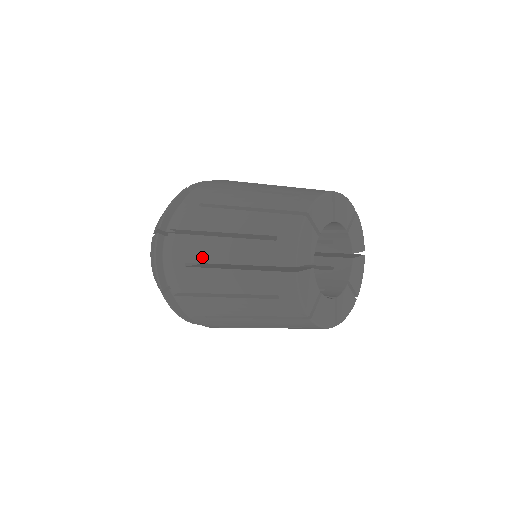
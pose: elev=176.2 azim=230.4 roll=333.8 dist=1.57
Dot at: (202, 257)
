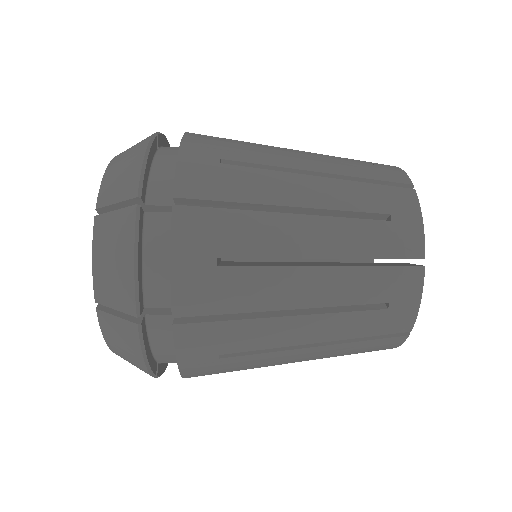
Dot at: (257, 158)
